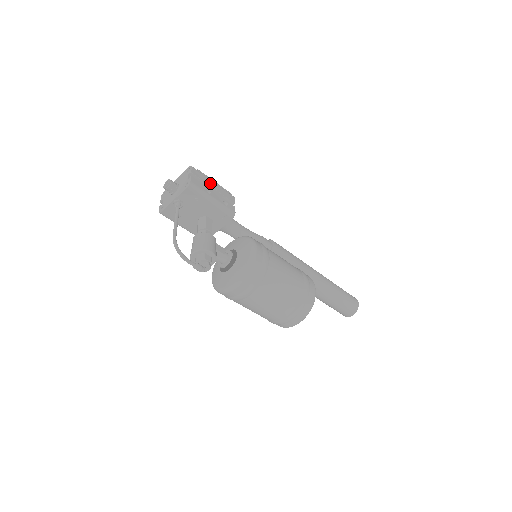
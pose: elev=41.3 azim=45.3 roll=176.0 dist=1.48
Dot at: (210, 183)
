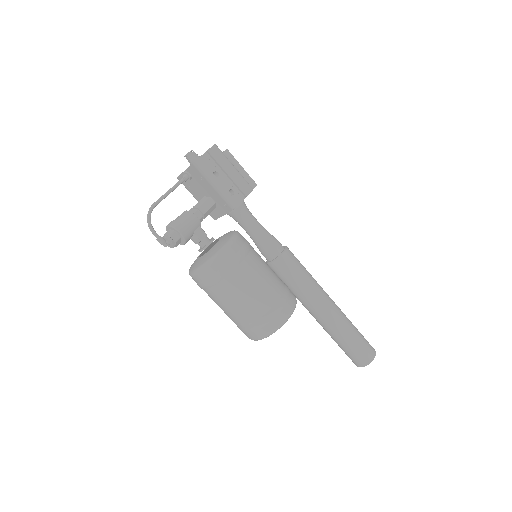
Dot at: (227, 167)
